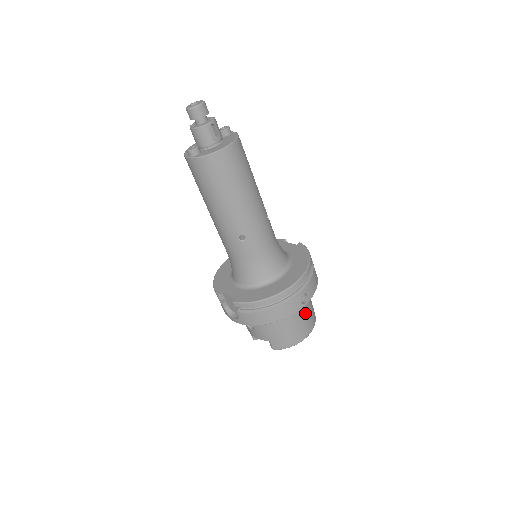
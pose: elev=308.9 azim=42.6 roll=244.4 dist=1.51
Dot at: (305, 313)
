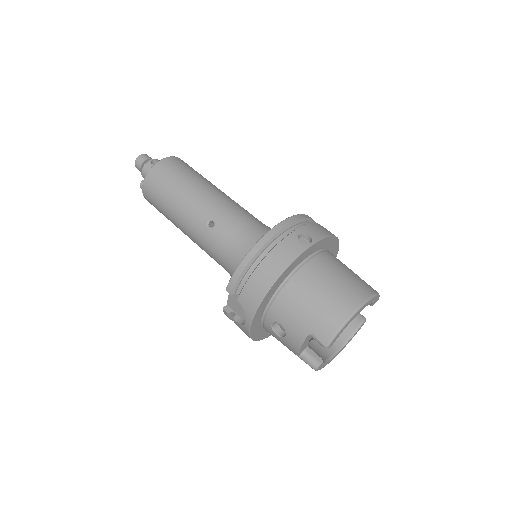
Dot at: (337, 273)
